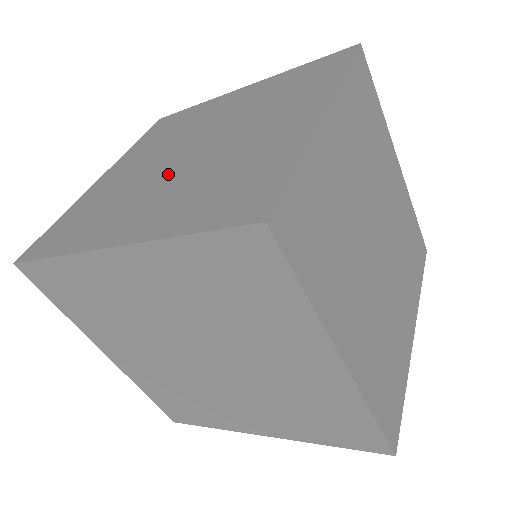
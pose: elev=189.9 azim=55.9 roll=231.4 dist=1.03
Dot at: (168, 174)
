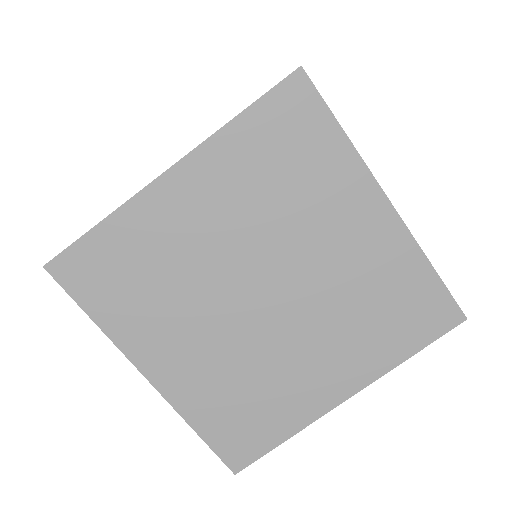
Dot at: occluded
